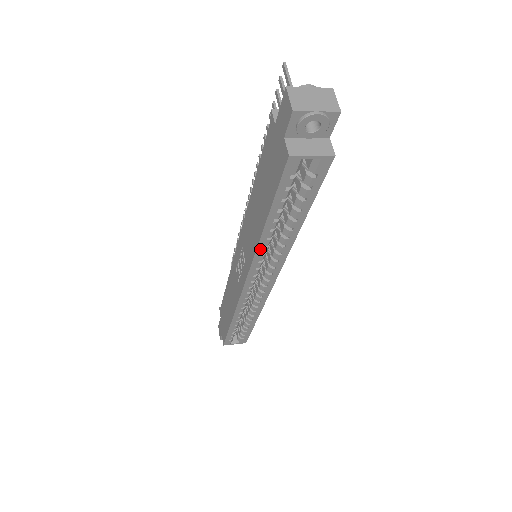
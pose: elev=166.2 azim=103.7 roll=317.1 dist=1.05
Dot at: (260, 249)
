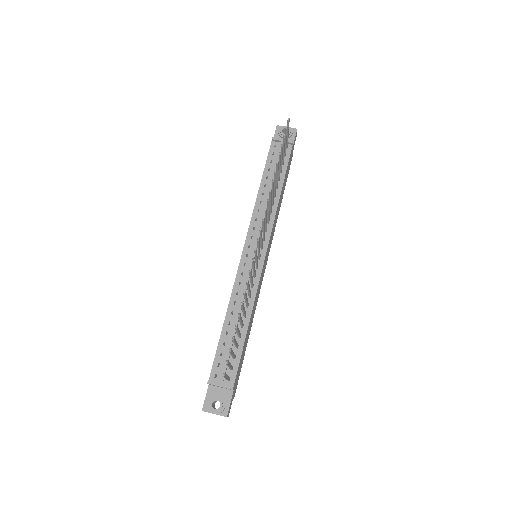
Dot at: occluded
